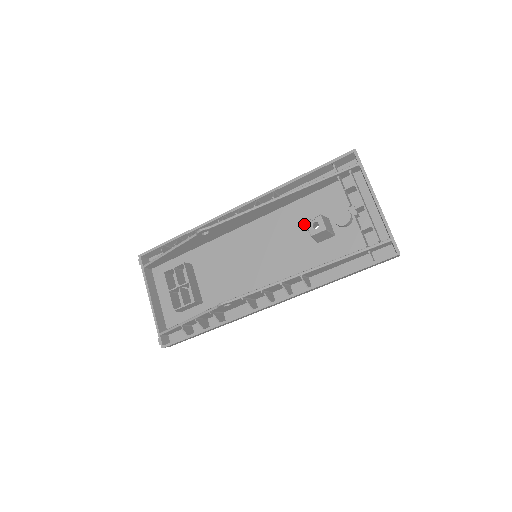
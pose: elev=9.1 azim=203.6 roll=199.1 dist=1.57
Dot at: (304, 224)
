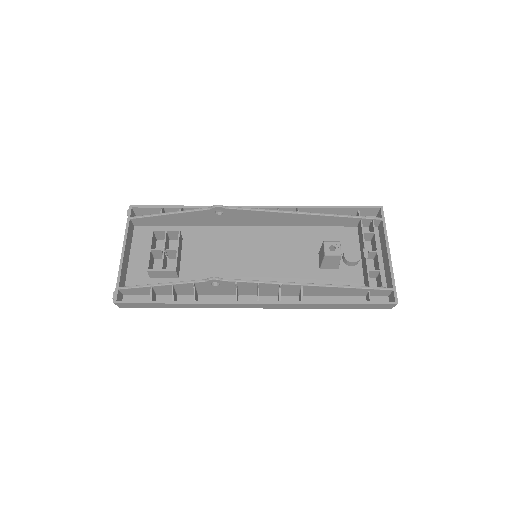
Dot at: (312, 248)
